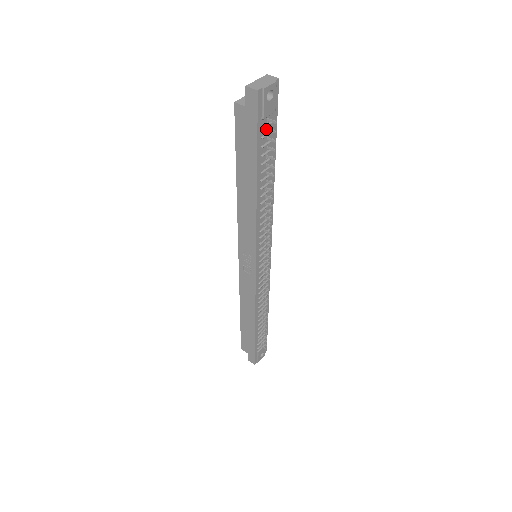
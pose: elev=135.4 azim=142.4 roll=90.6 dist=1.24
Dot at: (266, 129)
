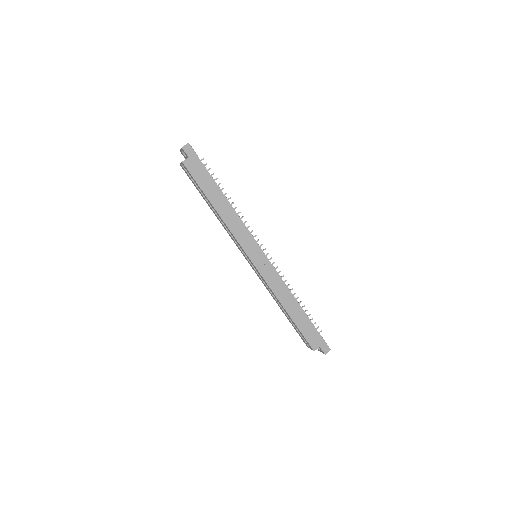
Dot at: occluded
